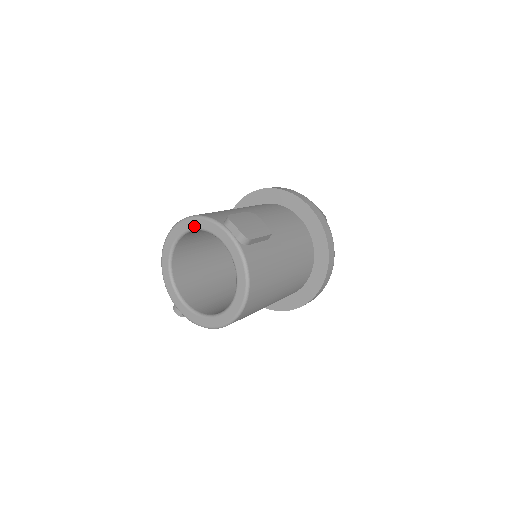
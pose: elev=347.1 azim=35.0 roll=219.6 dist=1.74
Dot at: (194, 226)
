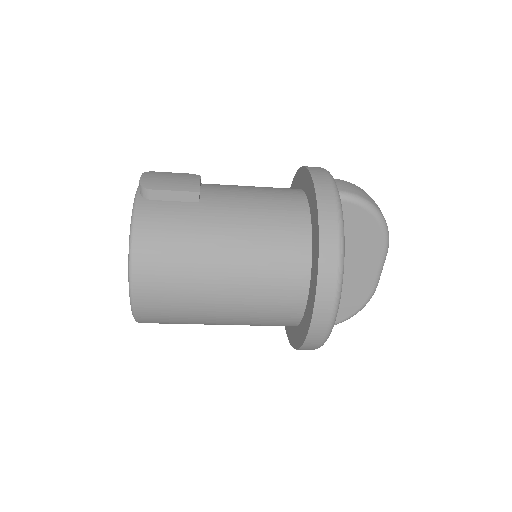
Dot at: occluded
